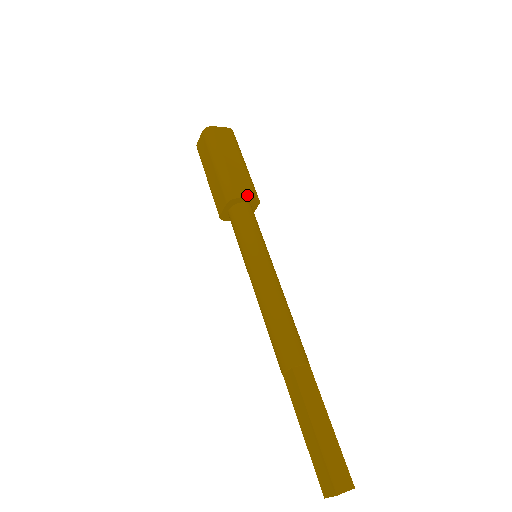
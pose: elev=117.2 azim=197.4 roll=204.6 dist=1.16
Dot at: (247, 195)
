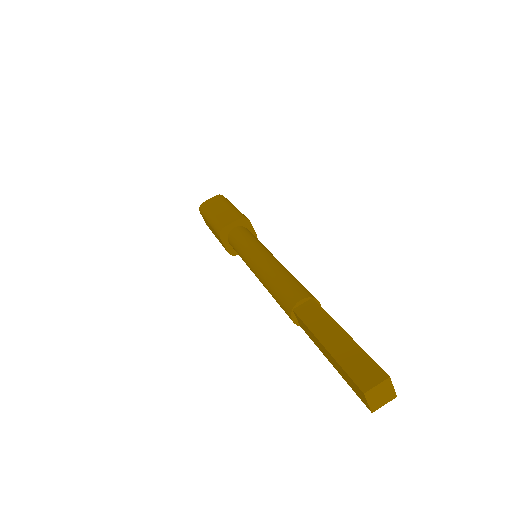
Dot at: (253, 229)
